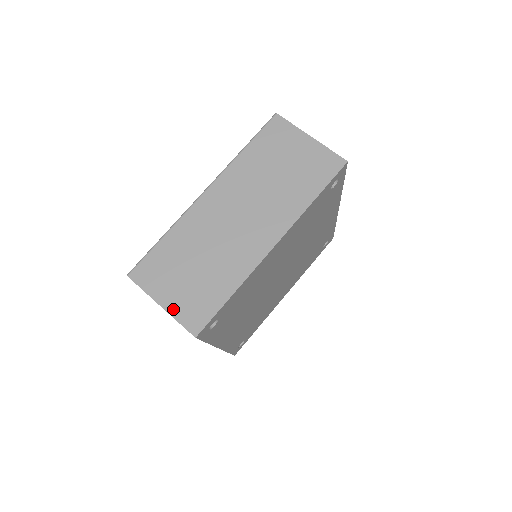
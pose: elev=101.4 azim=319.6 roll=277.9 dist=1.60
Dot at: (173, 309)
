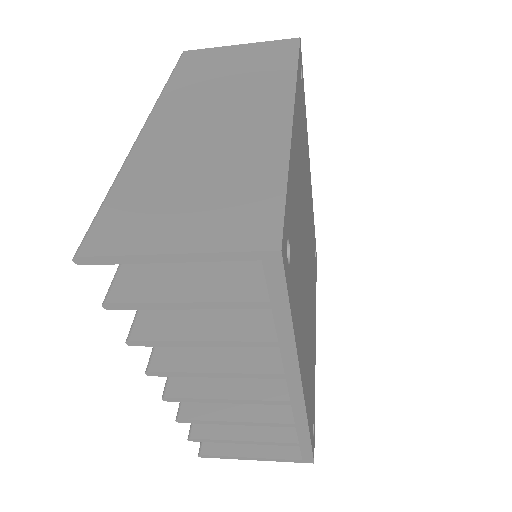
Dot at: (202, 243)
